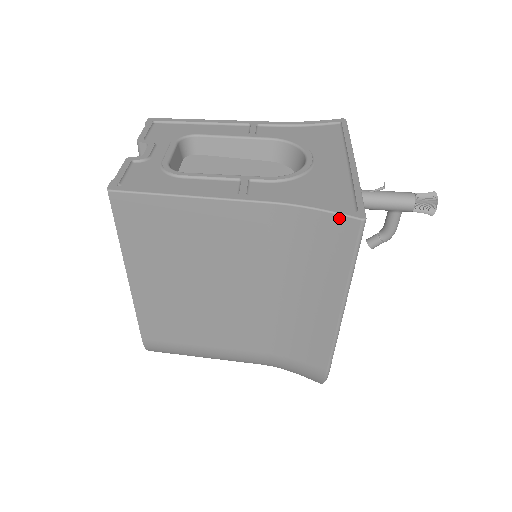
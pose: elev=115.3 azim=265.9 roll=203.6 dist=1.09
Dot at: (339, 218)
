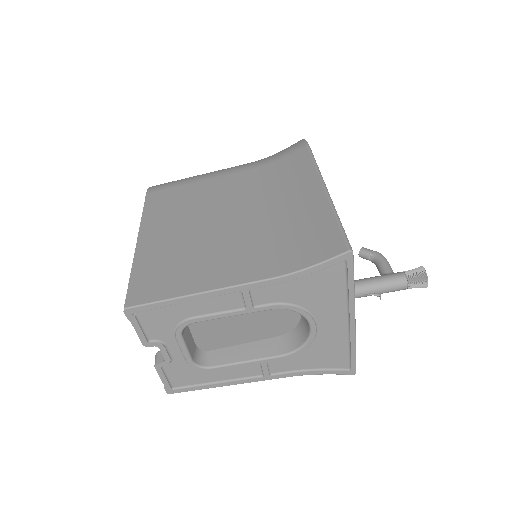
Dot at: (337, 372)
